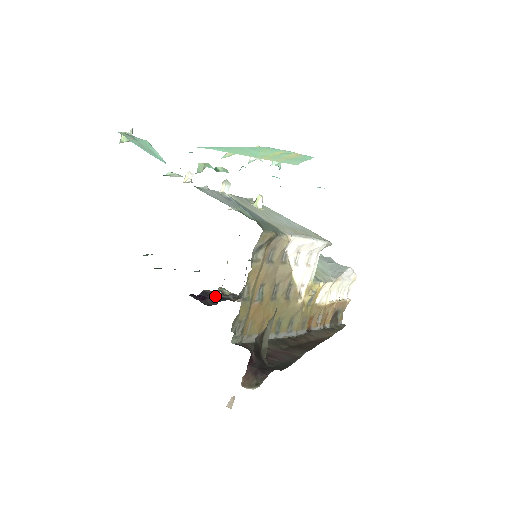
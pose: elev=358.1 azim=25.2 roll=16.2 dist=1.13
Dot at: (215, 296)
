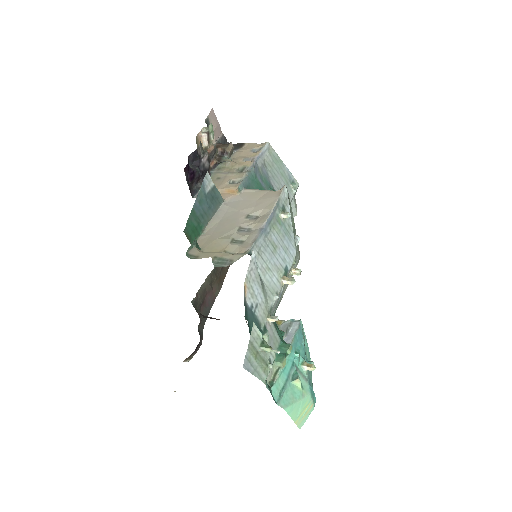
Dot at: (202, 173)
